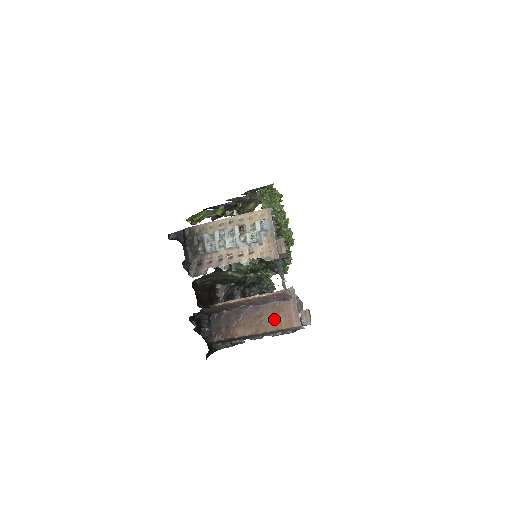
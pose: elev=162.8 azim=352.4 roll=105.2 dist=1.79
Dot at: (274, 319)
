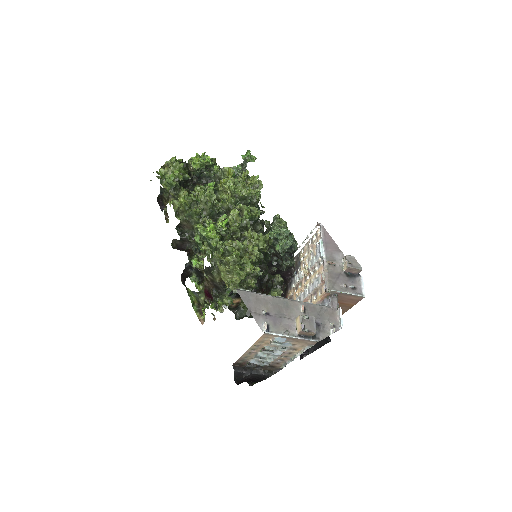
Dot at: (342, 306)
